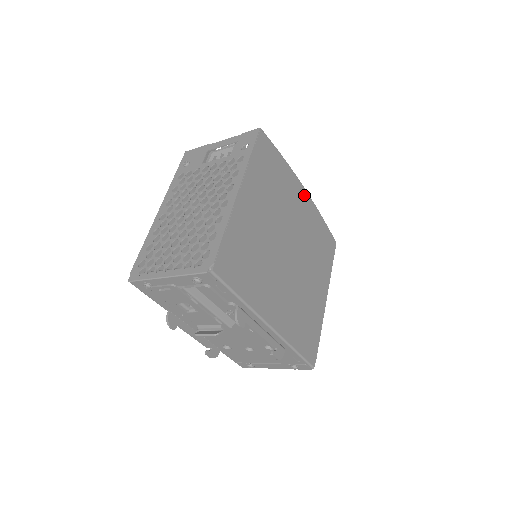
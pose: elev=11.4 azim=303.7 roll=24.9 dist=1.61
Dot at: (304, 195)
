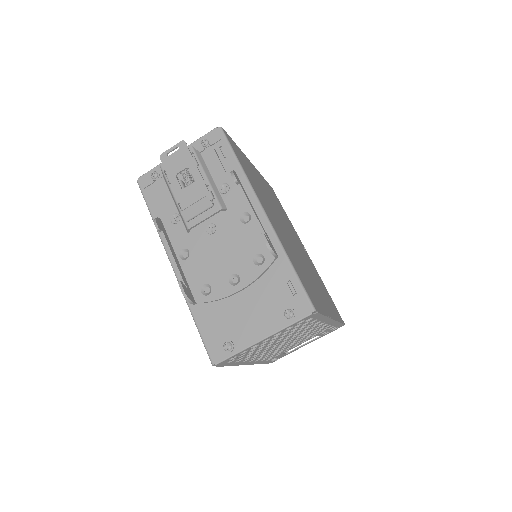
Dot at: occluded
